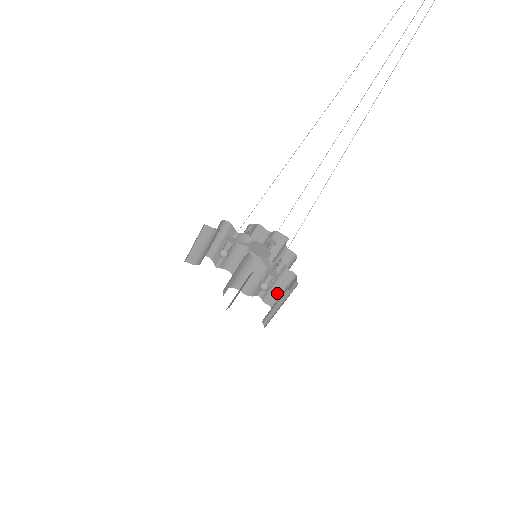
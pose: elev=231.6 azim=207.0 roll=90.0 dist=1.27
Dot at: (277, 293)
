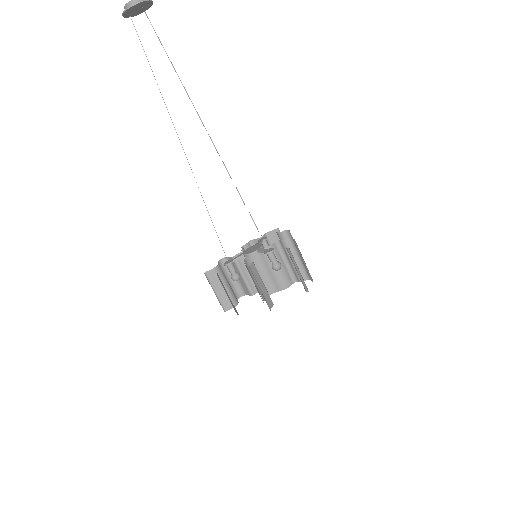
Dot at: (300, 265)
